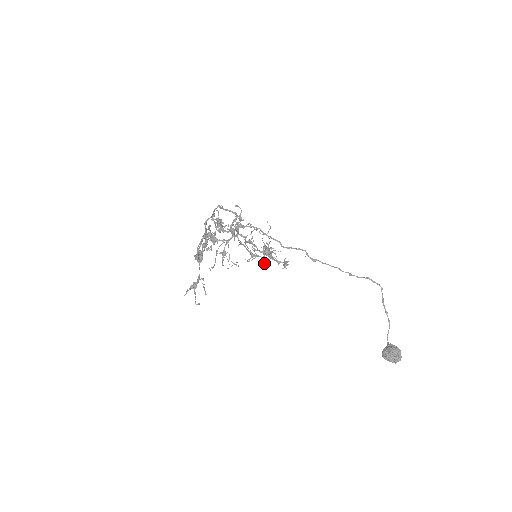
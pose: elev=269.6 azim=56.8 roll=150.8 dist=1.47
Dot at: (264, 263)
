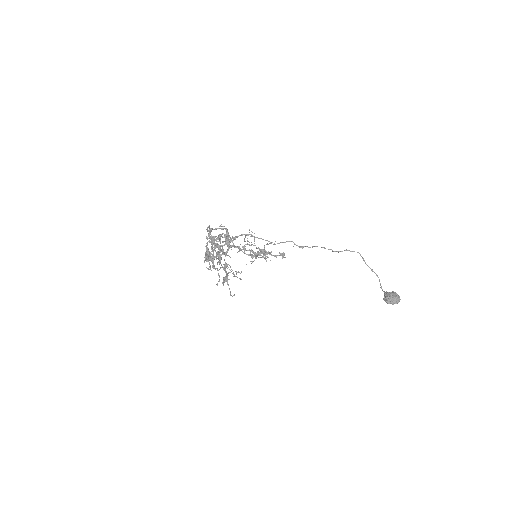
Dot at: (265, 259)
